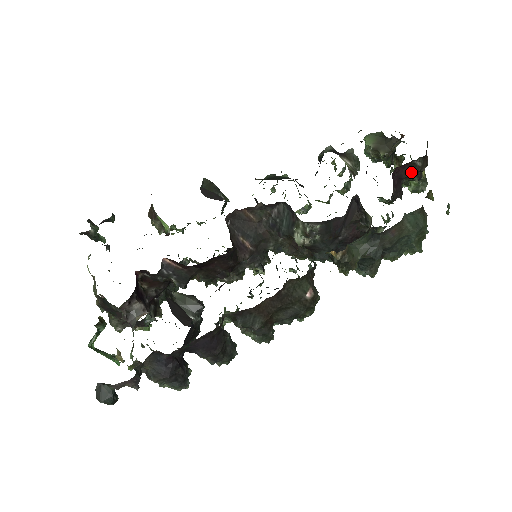
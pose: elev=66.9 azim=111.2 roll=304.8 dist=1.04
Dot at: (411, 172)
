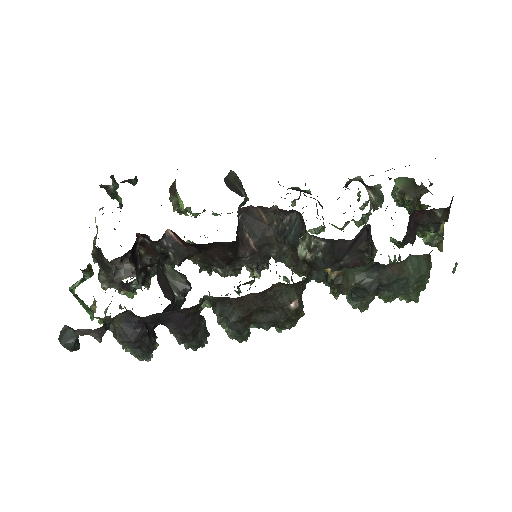
Dot at: (429, 220)
